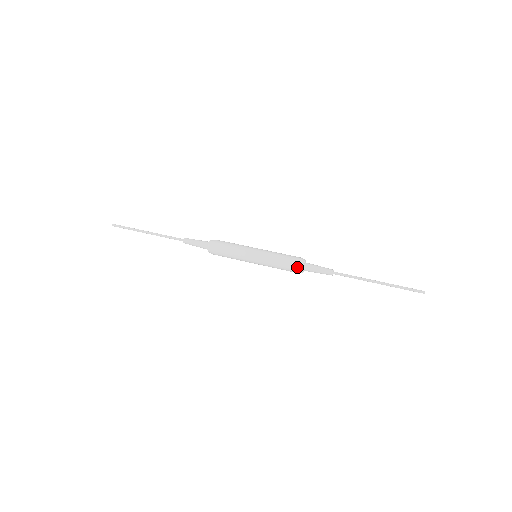
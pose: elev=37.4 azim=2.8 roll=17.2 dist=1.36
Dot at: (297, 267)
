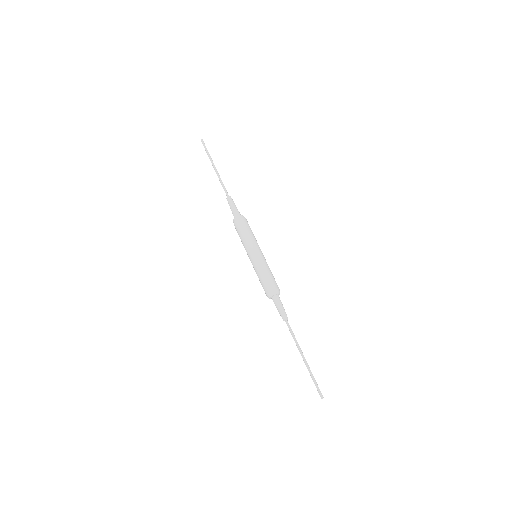
Dot at: (270, 291)
